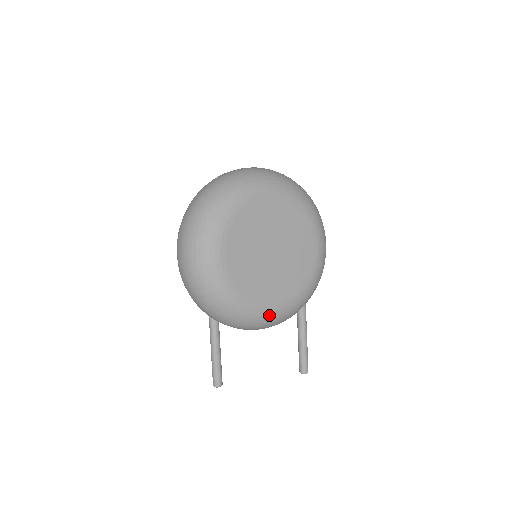
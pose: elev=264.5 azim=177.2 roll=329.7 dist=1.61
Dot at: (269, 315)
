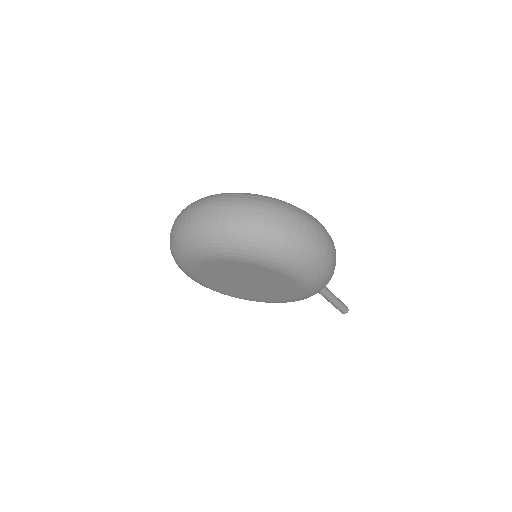
Dot at: occluded
